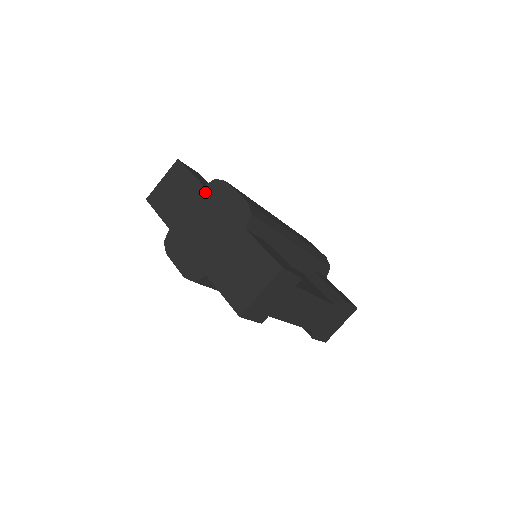
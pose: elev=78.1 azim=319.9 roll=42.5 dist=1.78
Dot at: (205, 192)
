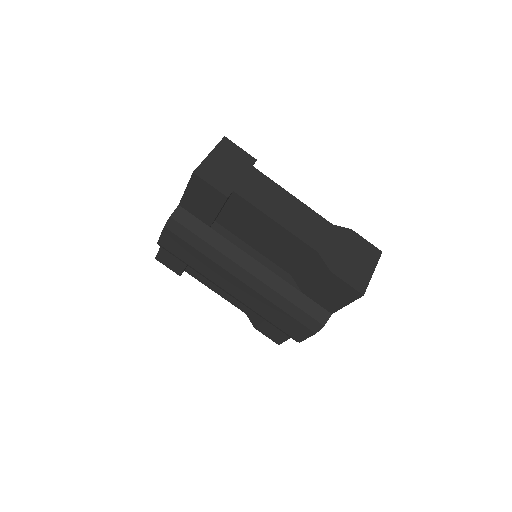
Dot at: occluded
